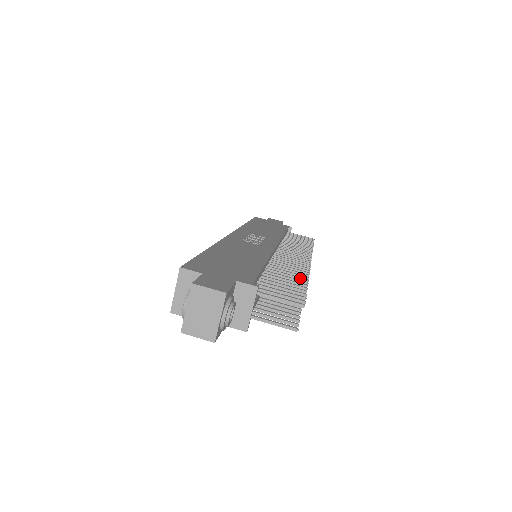
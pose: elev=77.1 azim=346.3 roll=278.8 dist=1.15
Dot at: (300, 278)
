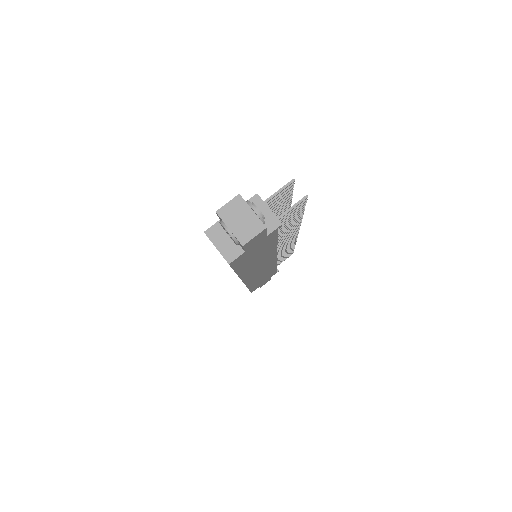
Dot at: (285, 206)
